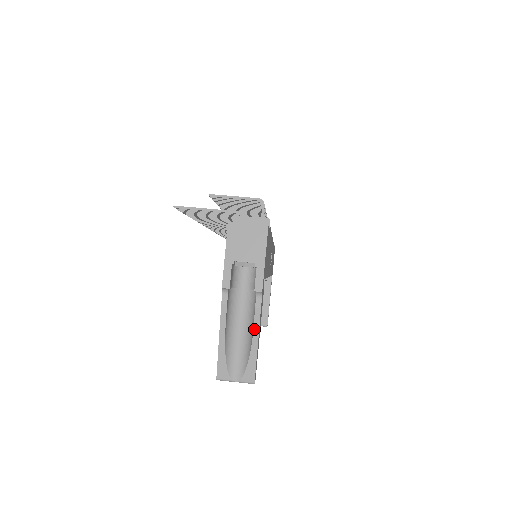
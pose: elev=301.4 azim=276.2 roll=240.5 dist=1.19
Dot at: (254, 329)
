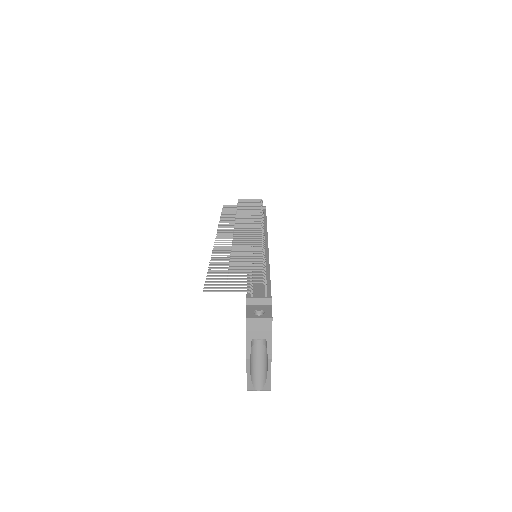
Dot at: (268, 368)
